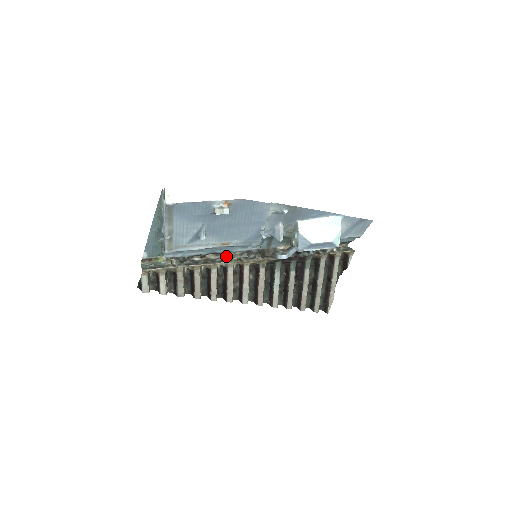
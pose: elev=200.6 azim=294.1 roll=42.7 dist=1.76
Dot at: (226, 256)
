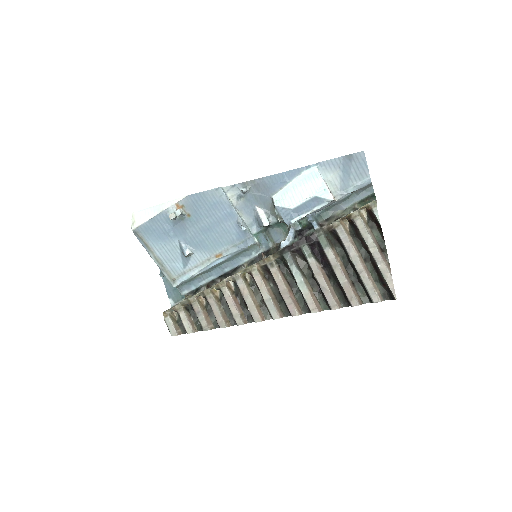
Dot at: occluded
